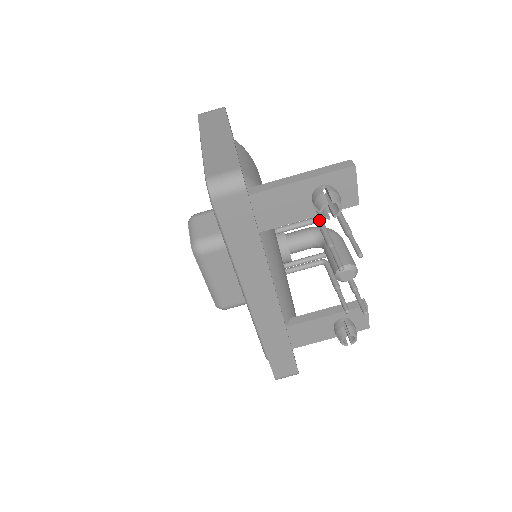
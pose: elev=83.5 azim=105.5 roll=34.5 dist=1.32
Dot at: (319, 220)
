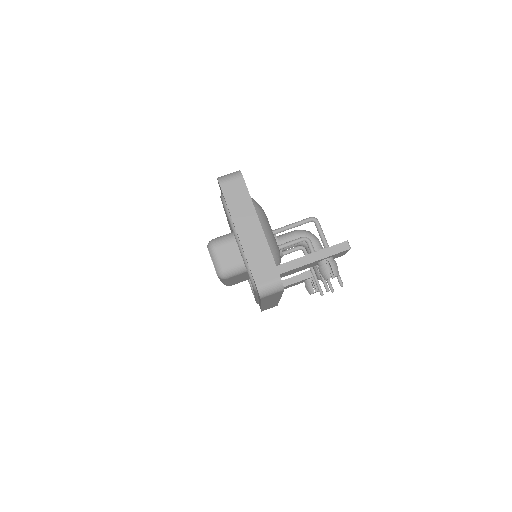
Dot at: (308, 241)
